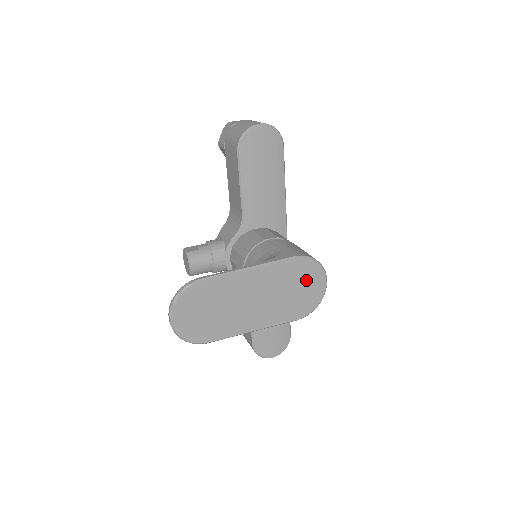
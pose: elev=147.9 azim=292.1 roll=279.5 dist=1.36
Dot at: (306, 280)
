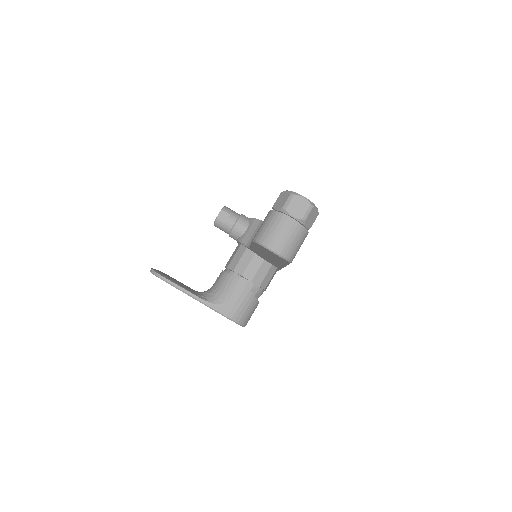
Dot at: occluded
